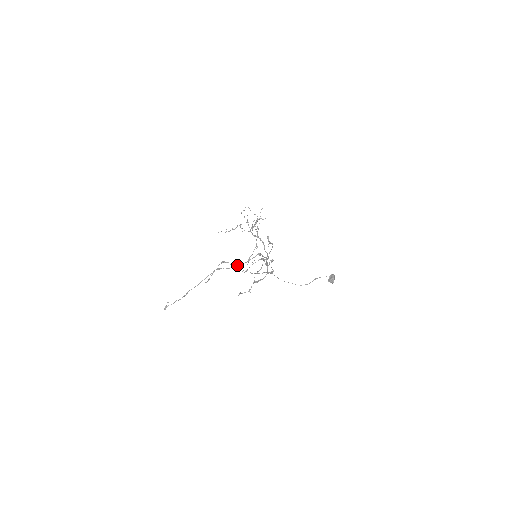
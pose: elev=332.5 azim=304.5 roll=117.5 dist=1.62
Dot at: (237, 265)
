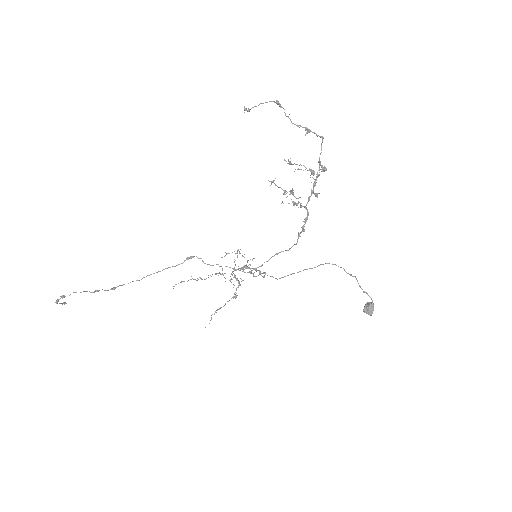
Dot at: (293, 123)
